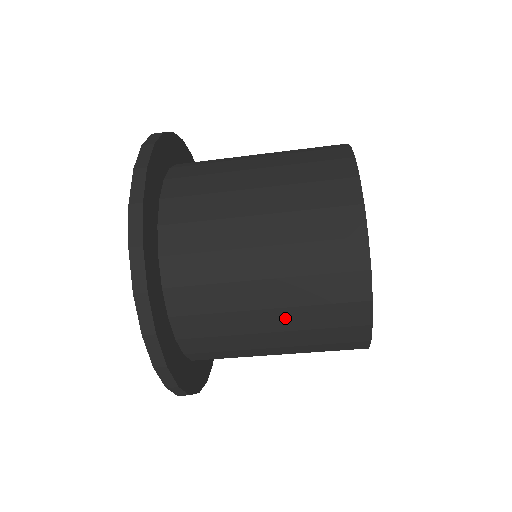
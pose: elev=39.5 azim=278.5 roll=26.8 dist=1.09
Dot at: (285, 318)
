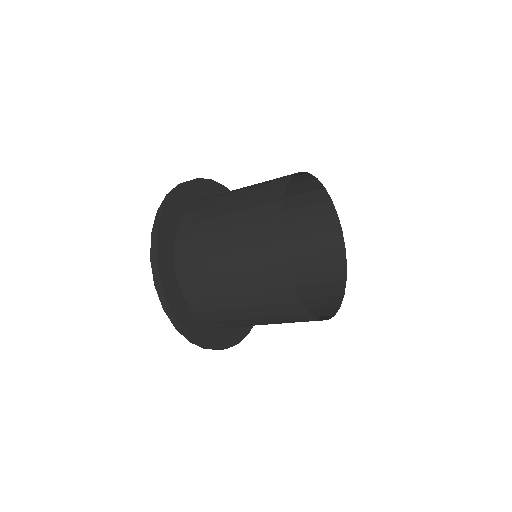
Dot at: (247, 298)
